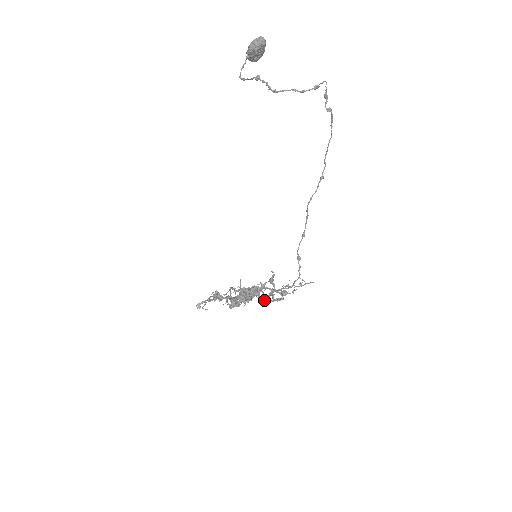
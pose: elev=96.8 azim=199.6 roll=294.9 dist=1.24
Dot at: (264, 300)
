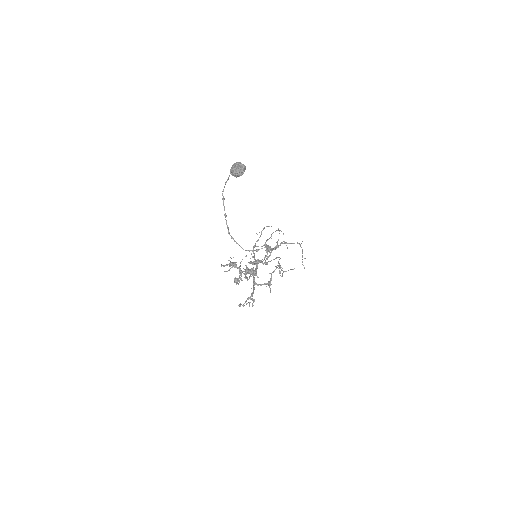
Dot at: (255, 284)
